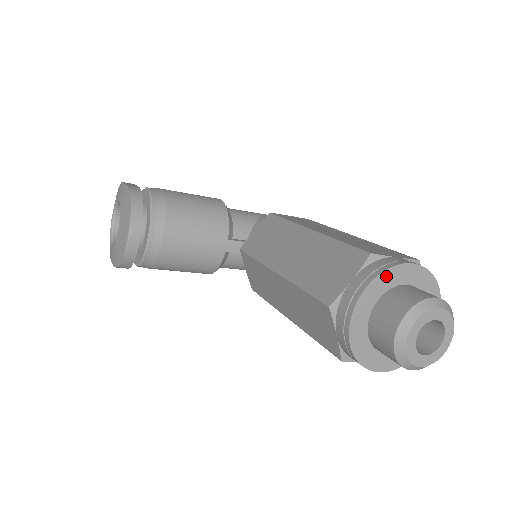
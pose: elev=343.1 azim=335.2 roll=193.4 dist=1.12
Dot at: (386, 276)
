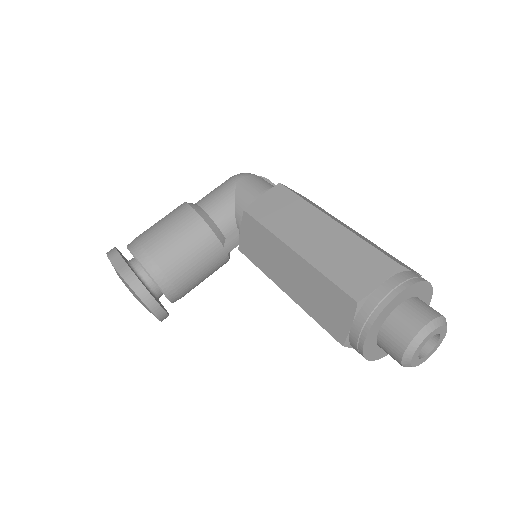
Dot at: (378, 321)
